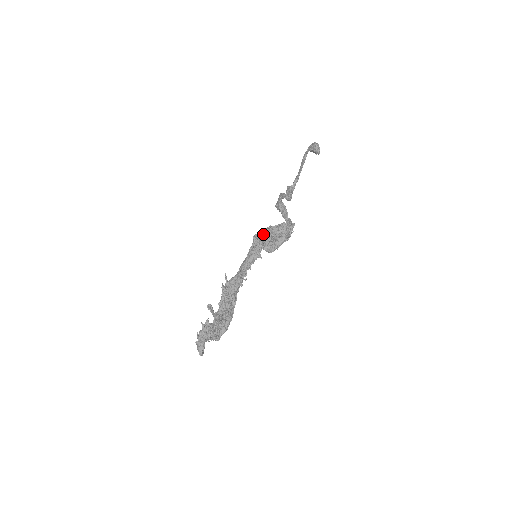
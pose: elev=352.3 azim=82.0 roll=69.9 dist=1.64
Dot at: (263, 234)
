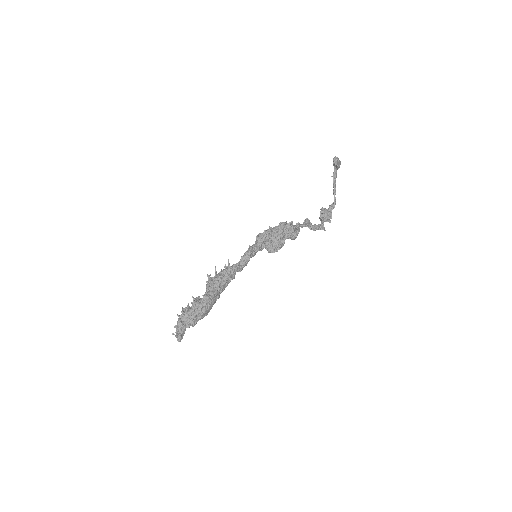
Dot at: (260, 233)
